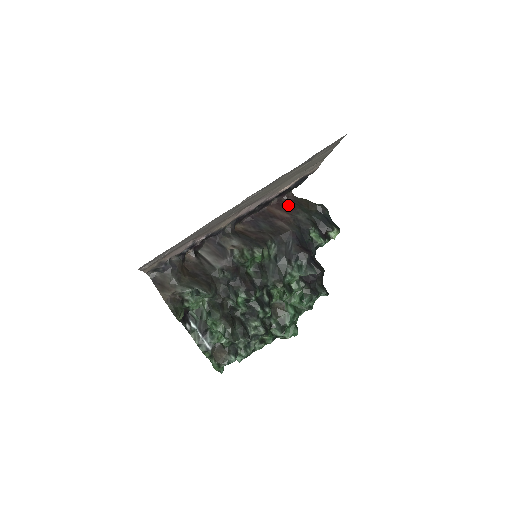
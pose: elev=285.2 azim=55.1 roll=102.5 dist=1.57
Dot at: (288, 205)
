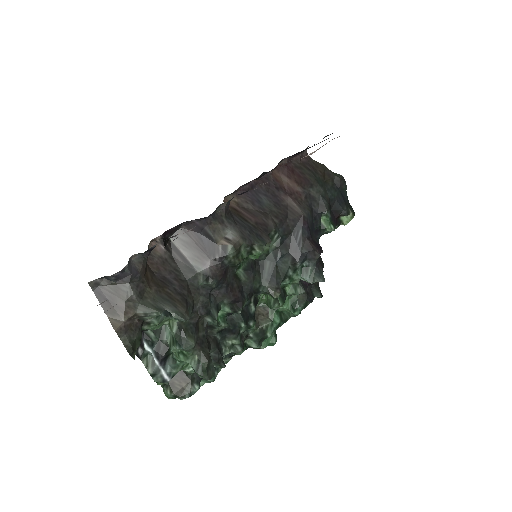
Dot at: (300, 171)
